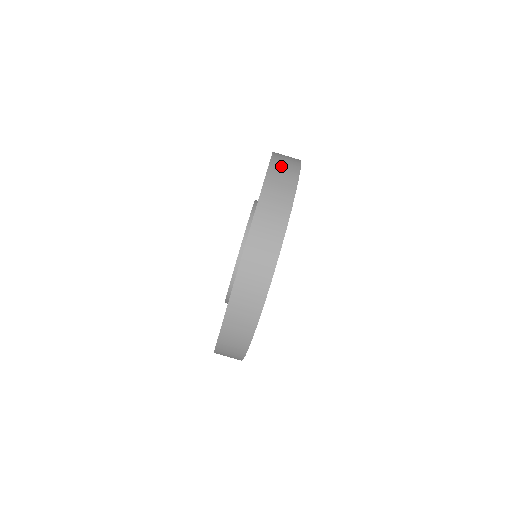
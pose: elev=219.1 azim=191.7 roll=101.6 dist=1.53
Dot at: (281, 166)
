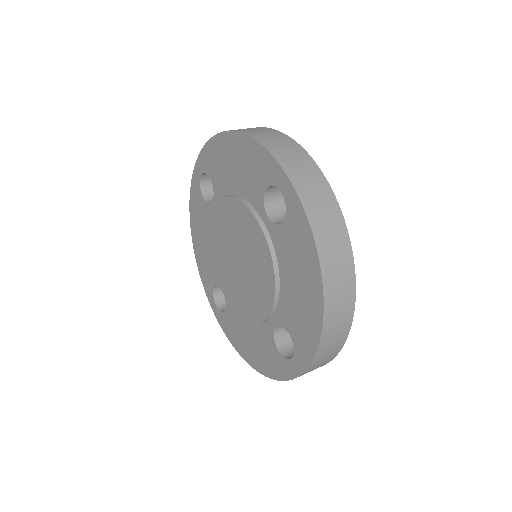
Dot at: (288, 156)
